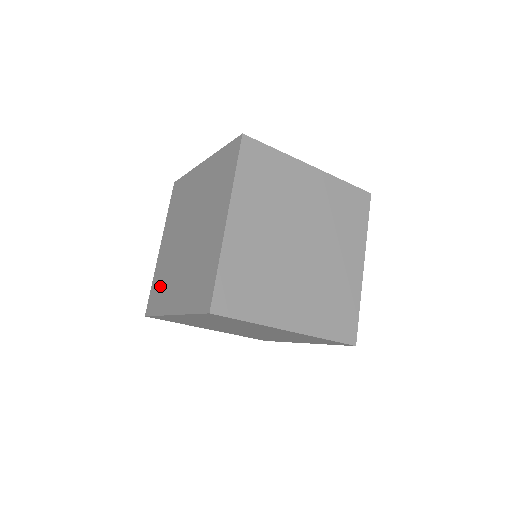
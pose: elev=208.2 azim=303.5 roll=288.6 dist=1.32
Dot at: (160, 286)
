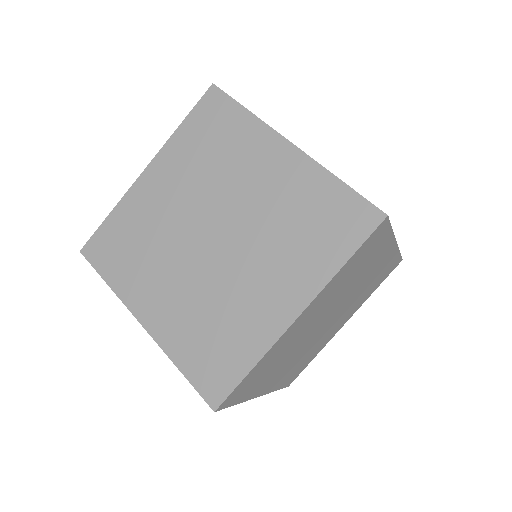
Dot at: (127, 244)
